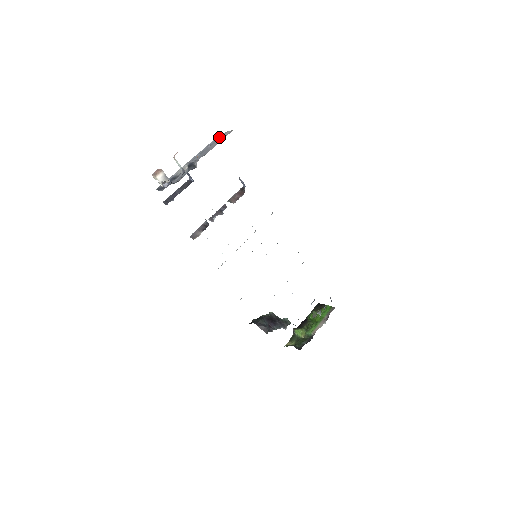
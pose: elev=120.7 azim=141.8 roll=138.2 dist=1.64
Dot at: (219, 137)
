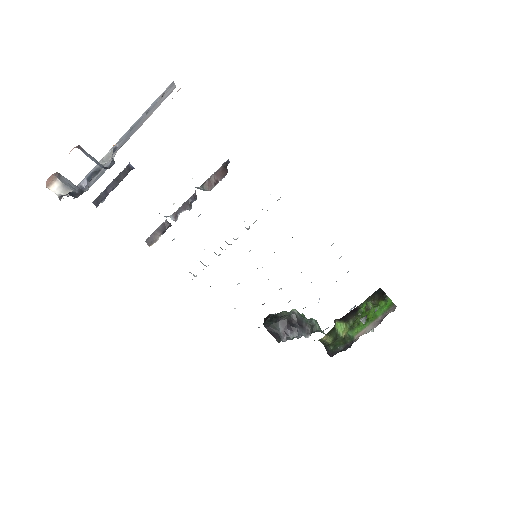
Dot at: (161, 96)
